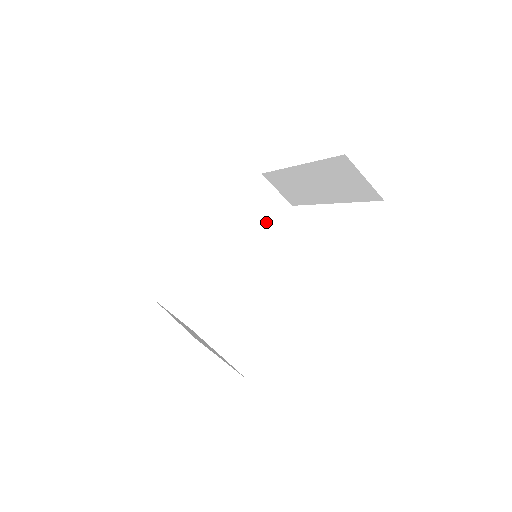
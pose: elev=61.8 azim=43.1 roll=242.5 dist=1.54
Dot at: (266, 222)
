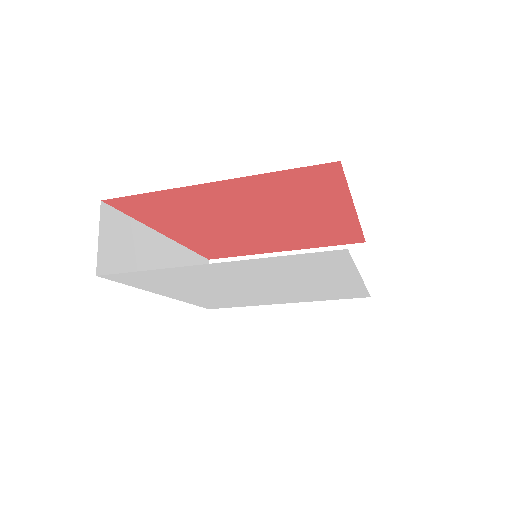
Dot at: occluded
